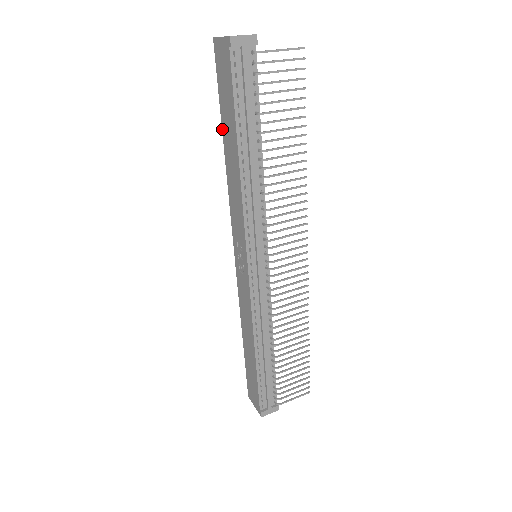
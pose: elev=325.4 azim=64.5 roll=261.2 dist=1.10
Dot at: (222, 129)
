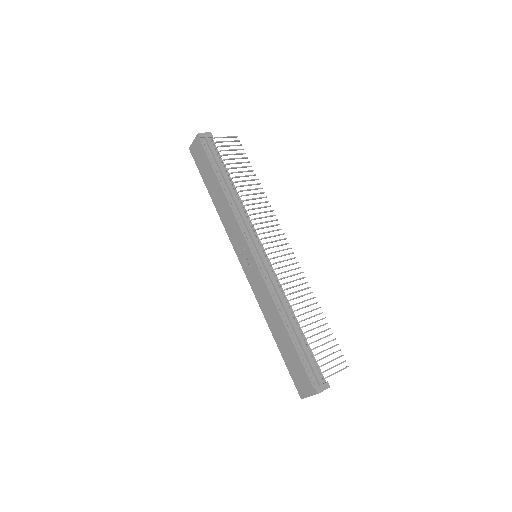
Dot at: occluded
